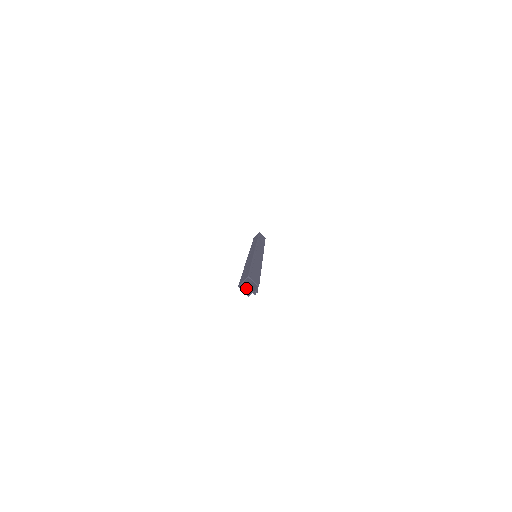
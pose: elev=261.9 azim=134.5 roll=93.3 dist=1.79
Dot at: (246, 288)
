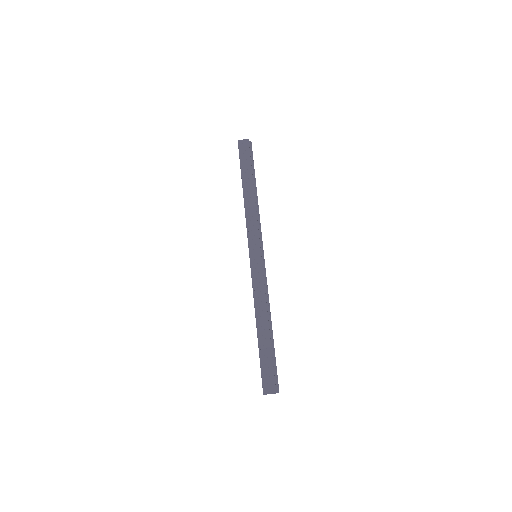
Dot at: occluded
